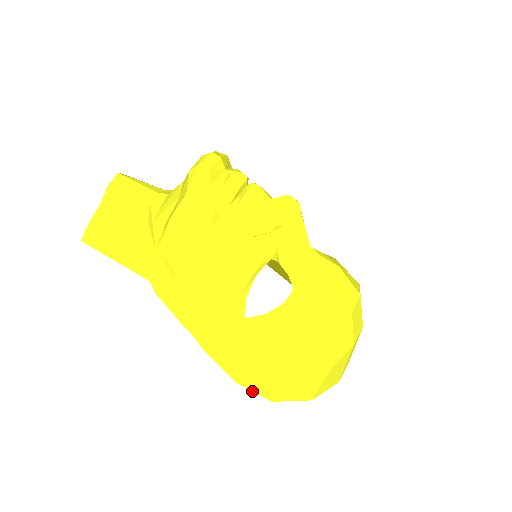
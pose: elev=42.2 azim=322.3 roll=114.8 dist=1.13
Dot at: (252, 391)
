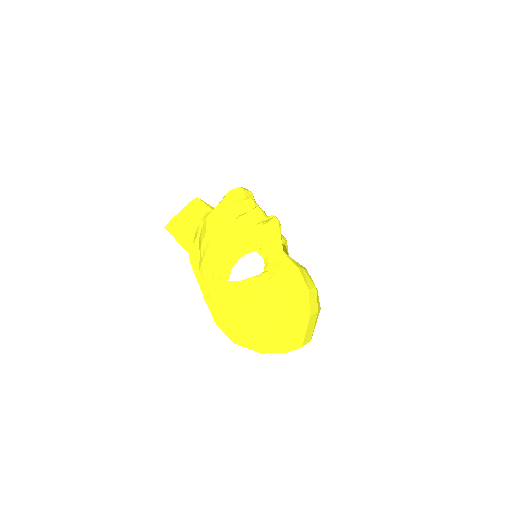
Dot at: (224, 333)
